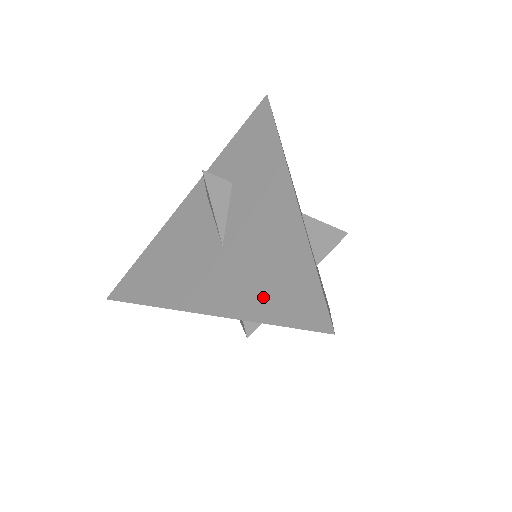
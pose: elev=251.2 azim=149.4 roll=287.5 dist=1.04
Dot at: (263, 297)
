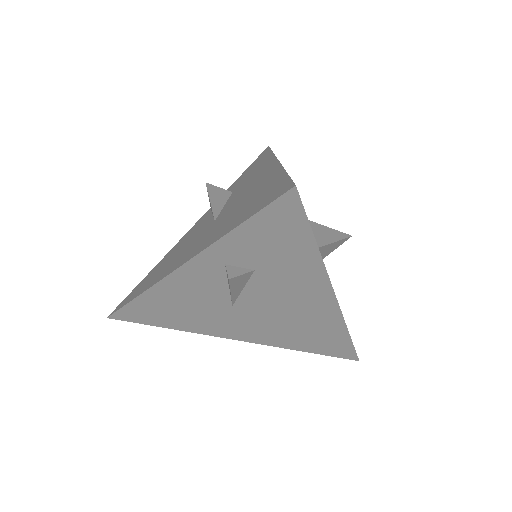
Dot at: (239, 216)
